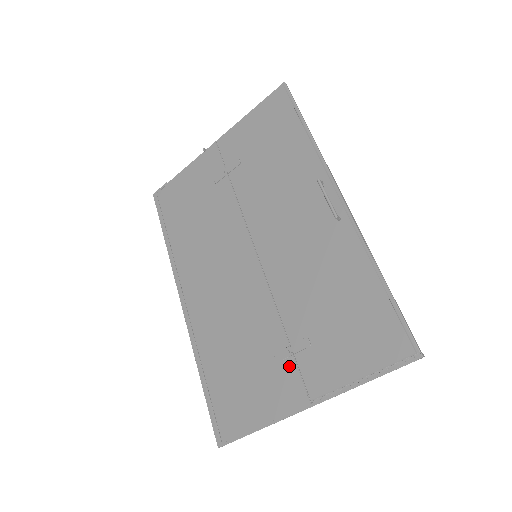
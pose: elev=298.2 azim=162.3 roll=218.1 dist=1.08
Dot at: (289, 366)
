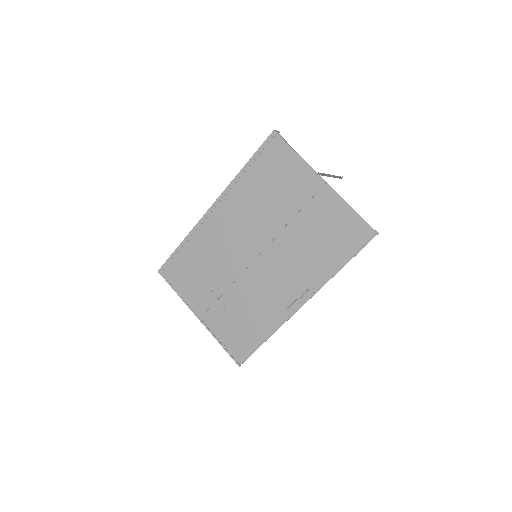
Dot at: (210, 301)
